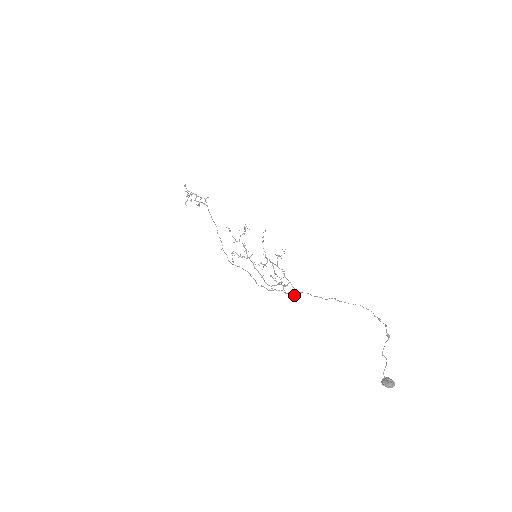
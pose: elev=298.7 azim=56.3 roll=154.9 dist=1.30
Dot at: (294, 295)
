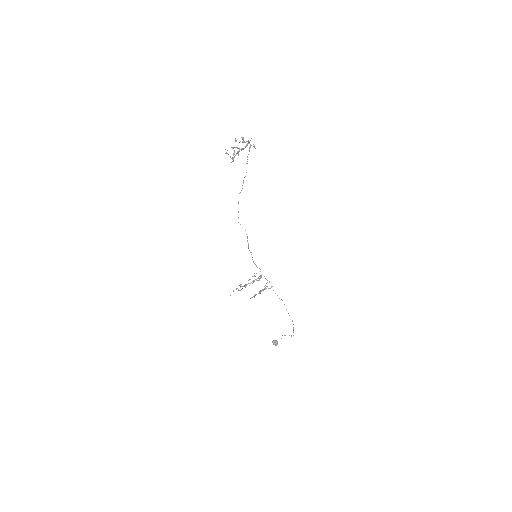
Dot at: occluded
